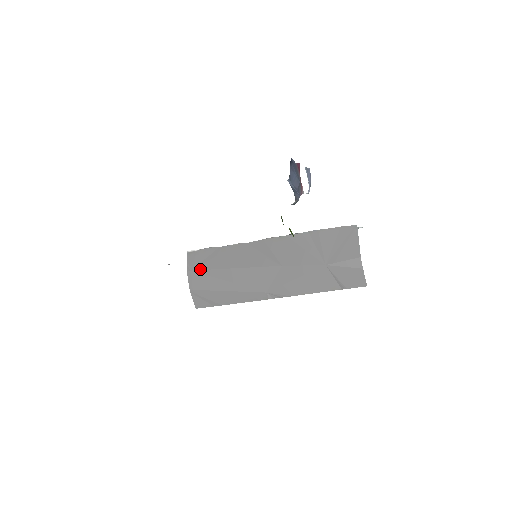
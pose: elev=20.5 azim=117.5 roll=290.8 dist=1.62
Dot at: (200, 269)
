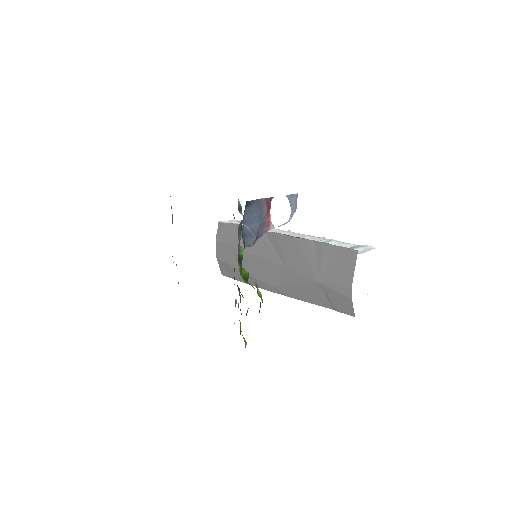
Dot at: (225, 243)
